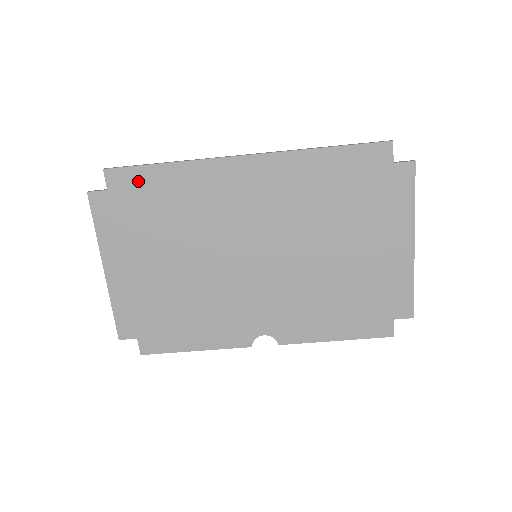
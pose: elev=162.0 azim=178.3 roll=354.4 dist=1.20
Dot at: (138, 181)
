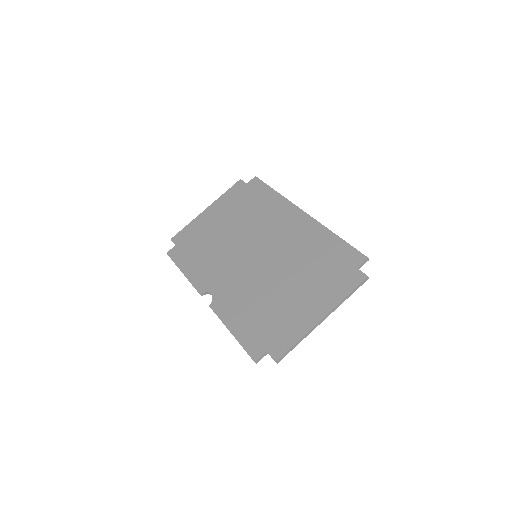
Dot at: (259, 189)
